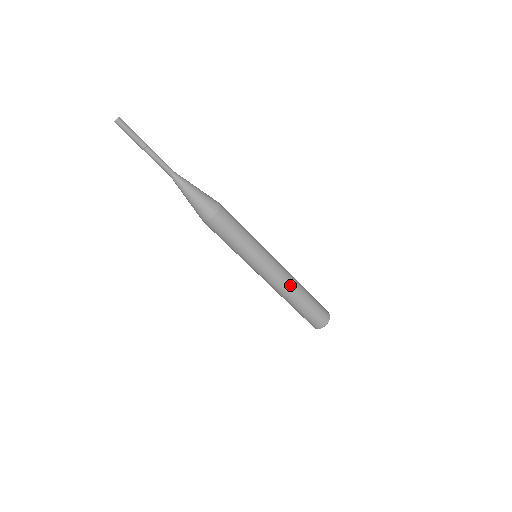
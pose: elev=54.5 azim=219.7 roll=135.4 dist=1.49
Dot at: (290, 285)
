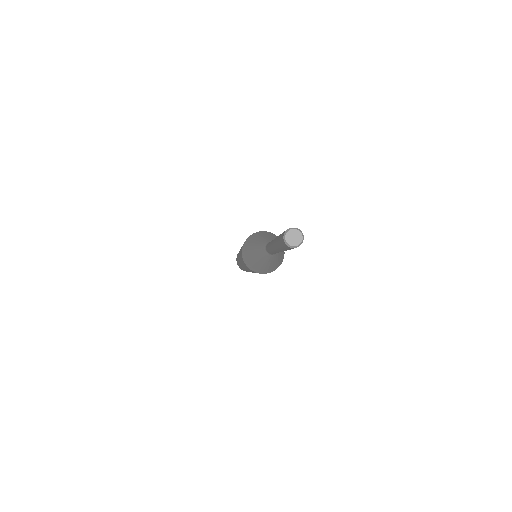
Dot at: occluded
